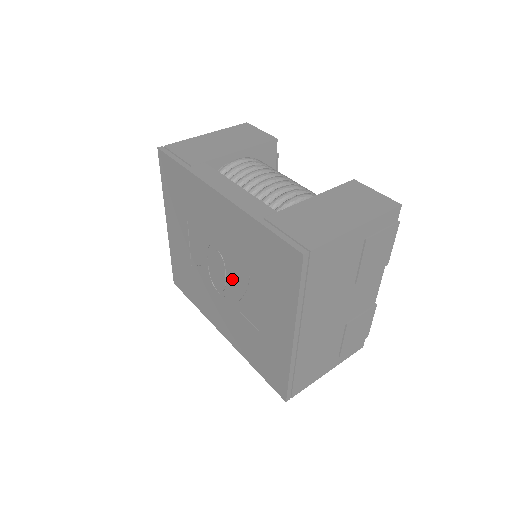
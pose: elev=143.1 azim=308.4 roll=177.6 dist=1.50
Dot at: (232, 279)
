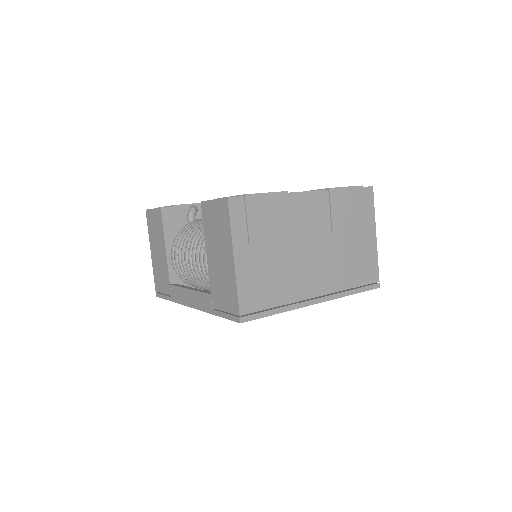
Dot at: occluded
